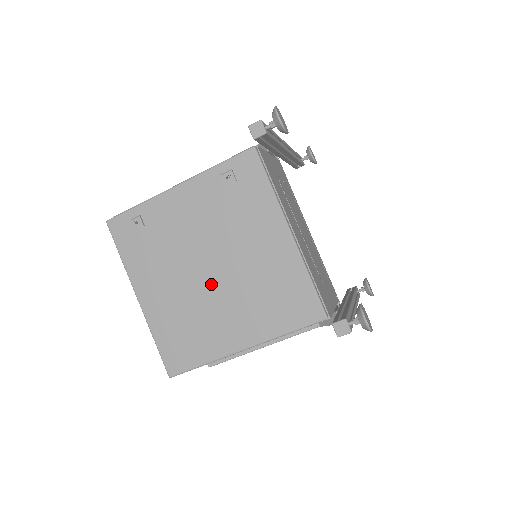
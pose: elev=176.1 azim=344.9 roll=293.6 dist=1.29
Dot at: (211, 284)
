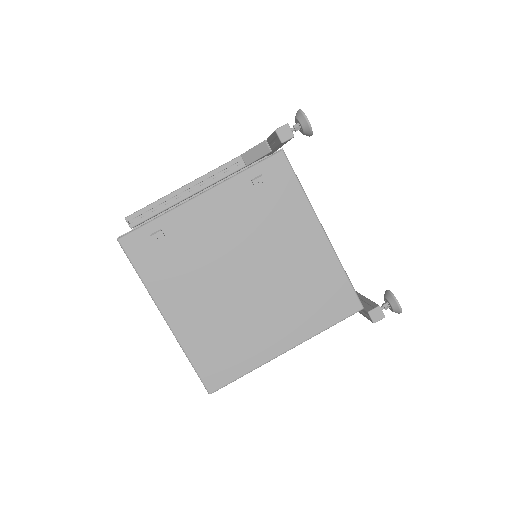
Dot at: (248, 292)
